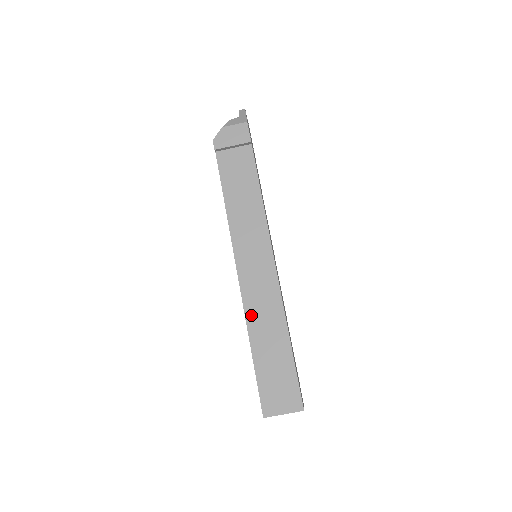
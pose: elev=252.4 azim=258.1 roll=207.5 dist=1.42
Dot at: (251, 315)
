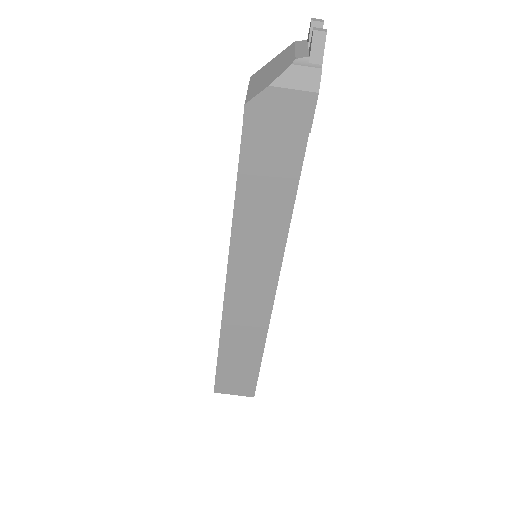
Dot at: (228, 325)
